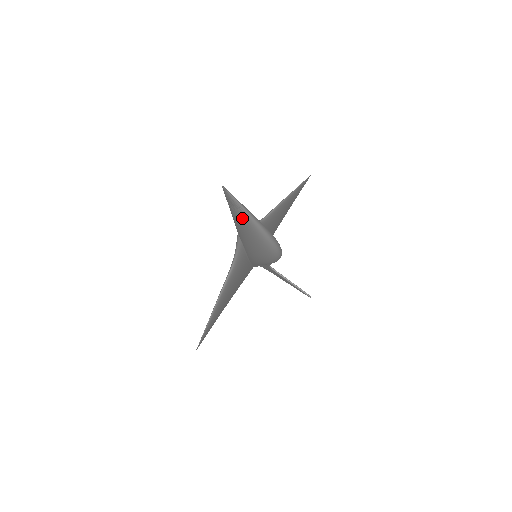
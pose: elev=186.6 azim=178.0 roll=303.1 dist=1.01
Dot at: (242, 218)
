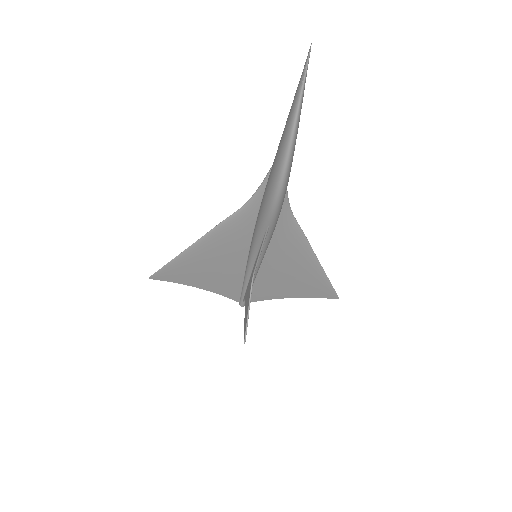
Dot at: (296, 96)
